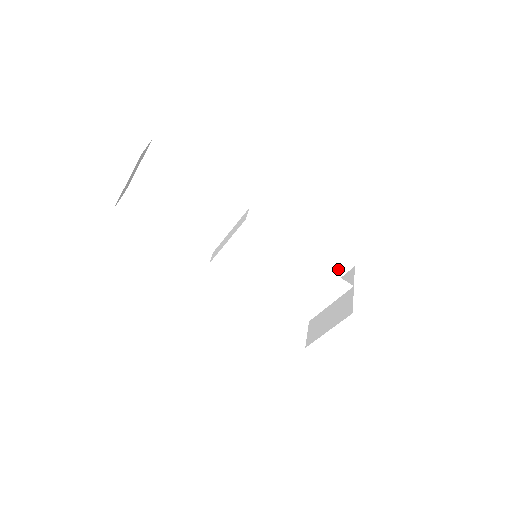
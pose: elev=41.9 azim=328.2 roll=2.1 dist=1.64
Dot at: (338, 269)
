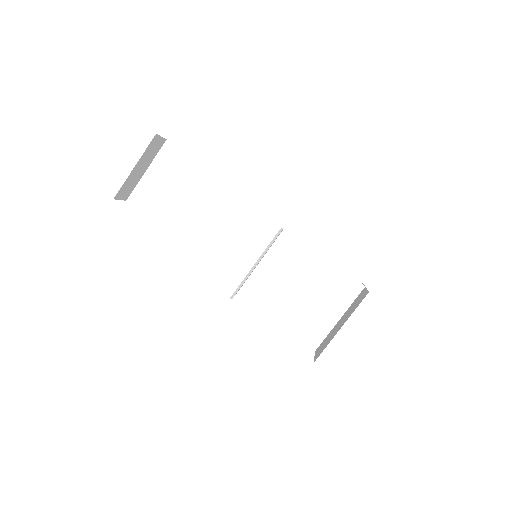
Dot at: occluded
